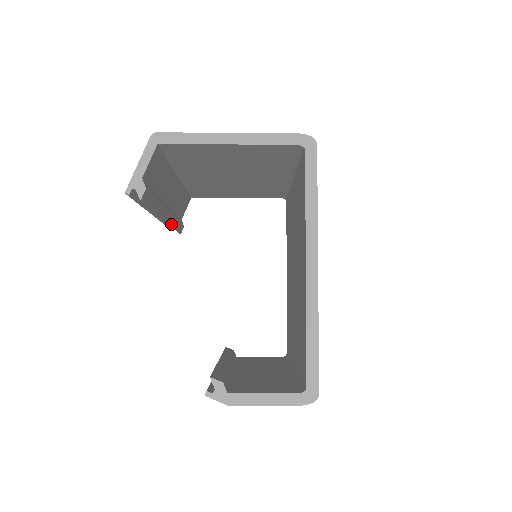
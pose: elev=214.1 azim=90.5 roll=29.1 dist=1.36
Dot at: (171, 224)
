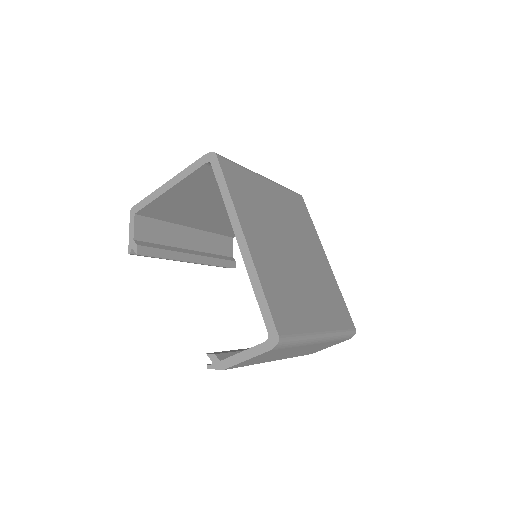
Dot at: (208, 263)
